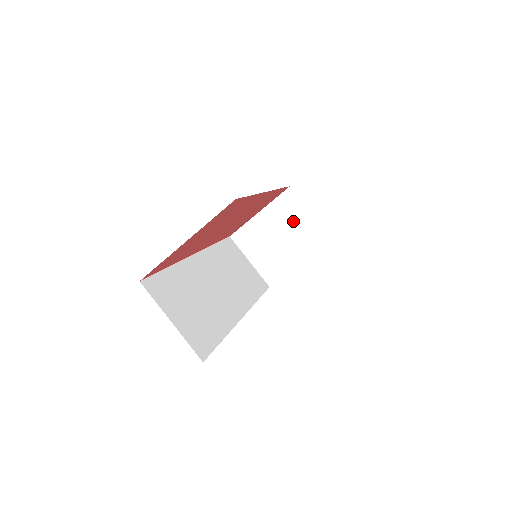
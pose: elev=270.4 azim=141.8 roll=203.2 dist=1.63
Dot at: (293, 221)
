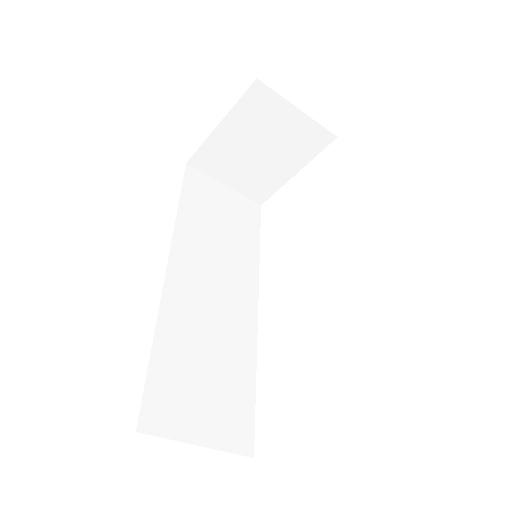
Dot at: (274, 126)
